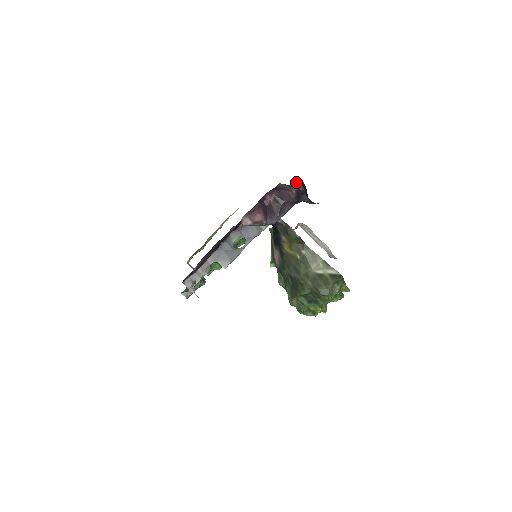
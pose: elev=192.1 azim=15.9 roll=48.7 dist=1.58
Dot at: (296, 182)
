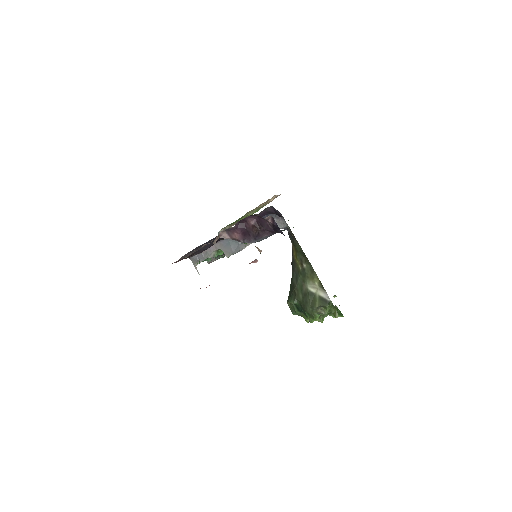
Dot at: (271, 217)
